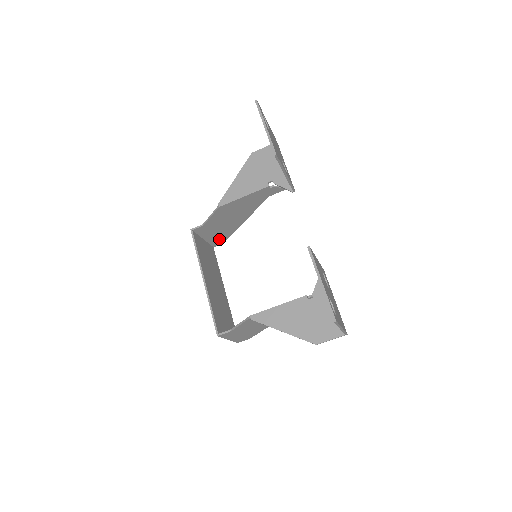
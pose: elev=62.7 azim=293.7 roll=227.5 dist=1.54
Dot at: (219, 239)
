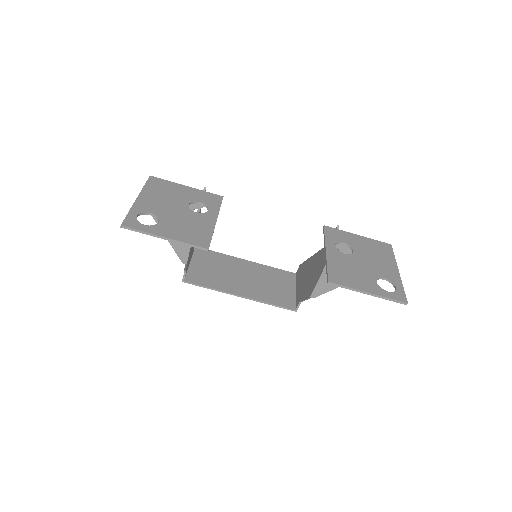
Dot at: occluded
